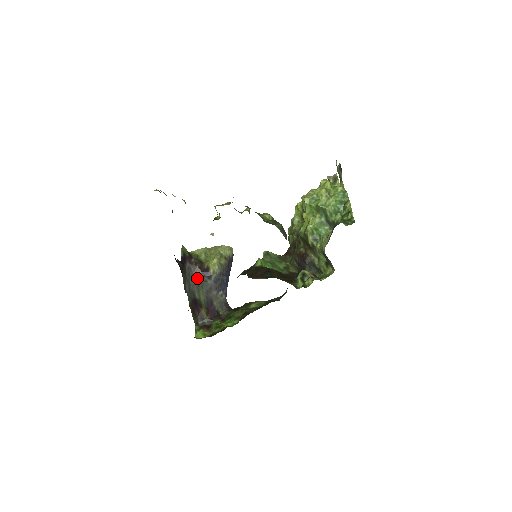
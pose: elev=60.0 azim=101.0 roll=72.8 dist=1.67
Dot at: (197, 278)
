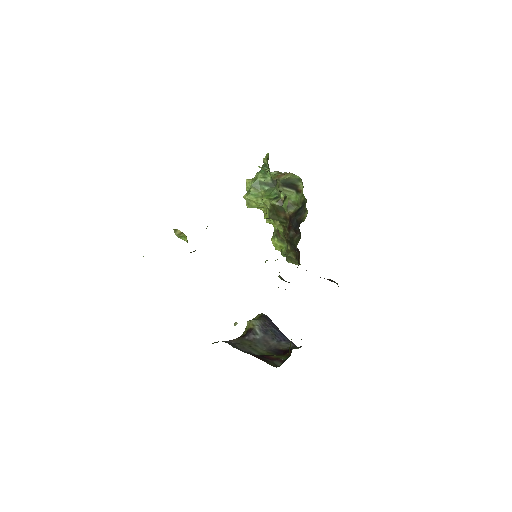
Dot at: (243, 343)
